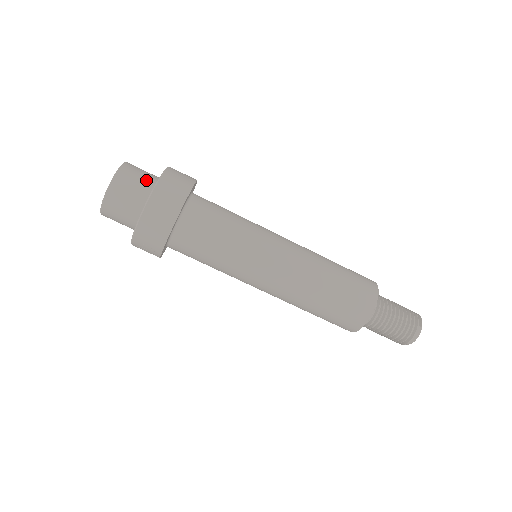
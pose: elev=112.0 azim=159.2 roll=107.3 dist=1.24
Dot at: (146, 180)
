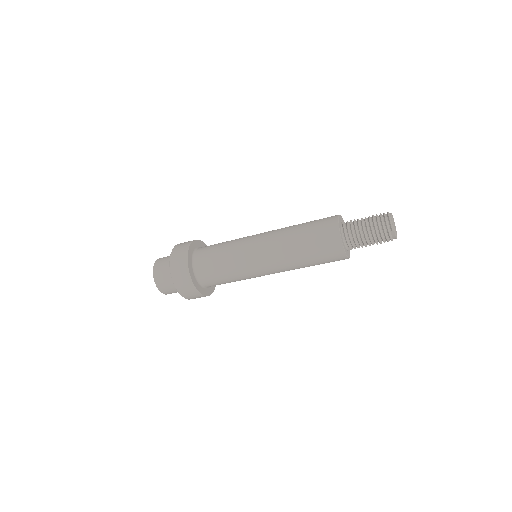
Dot at: (169, 276)
